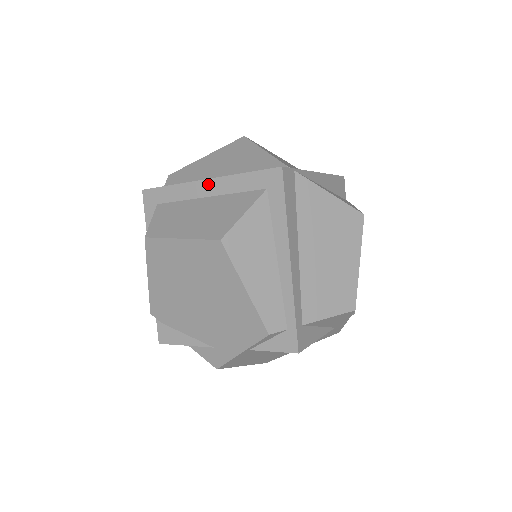
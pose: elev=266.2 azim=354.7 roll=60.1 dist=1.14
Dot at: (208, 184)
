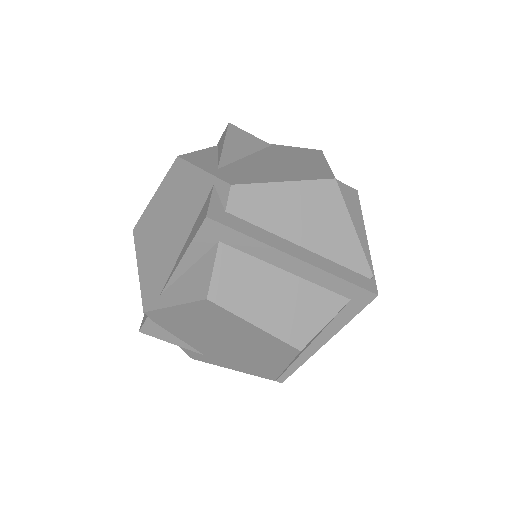
Dot at: (297, 264)
